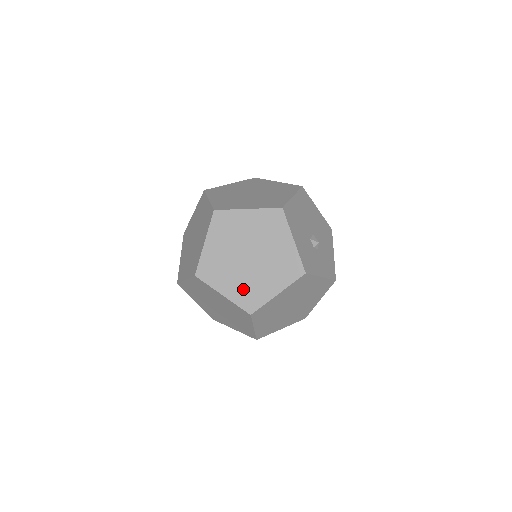
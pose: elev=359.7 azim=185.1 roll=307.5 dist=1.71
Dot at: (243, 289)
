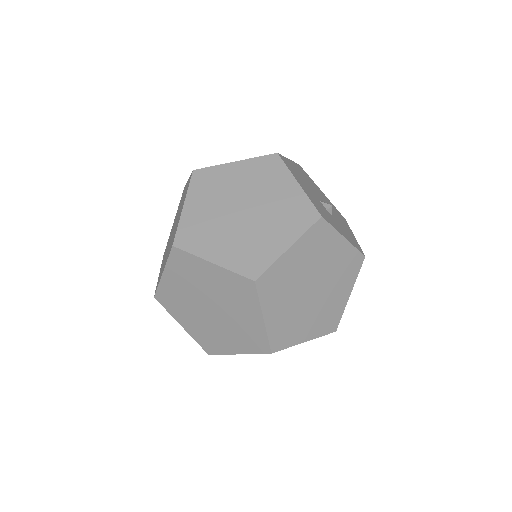
Dot at: (240, 250)
